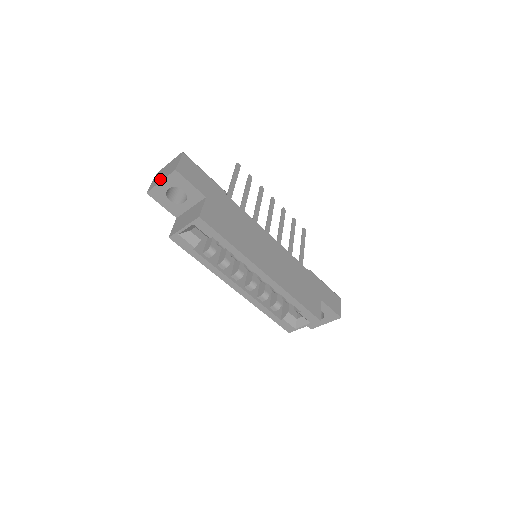
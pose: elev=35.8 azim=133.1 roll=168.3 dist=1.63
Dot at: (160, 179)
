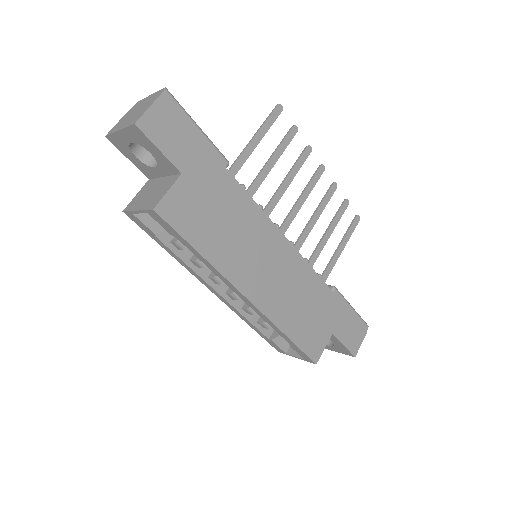
Dot at: (122, 124)
